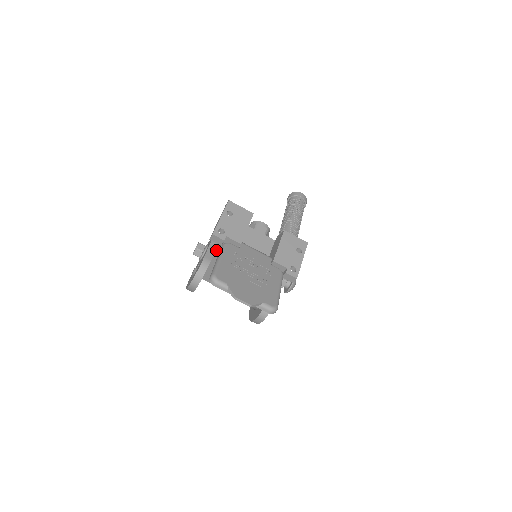
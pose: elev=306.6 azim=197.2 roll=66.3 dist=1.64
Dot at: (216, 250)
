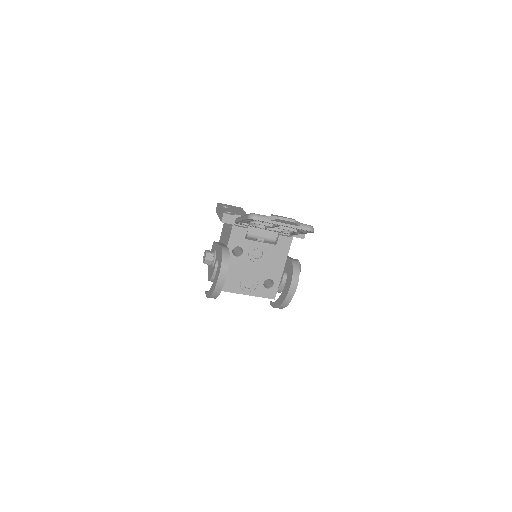
Dot at: (227, 239)
